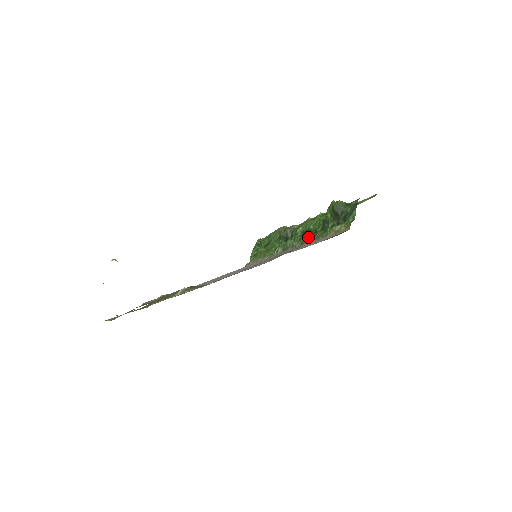
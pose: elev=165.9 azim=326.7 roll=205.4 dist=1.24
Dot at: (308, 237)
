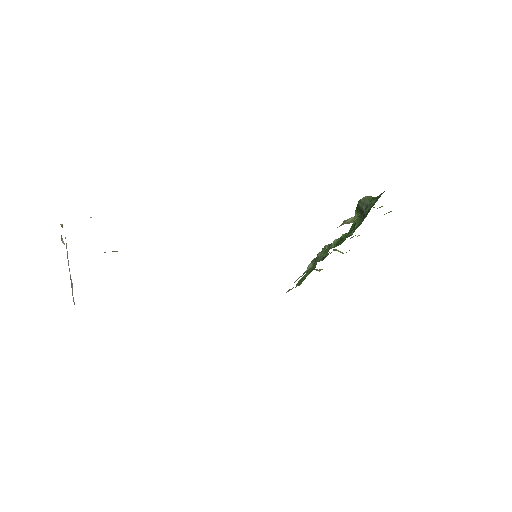
Dot at: occluded
